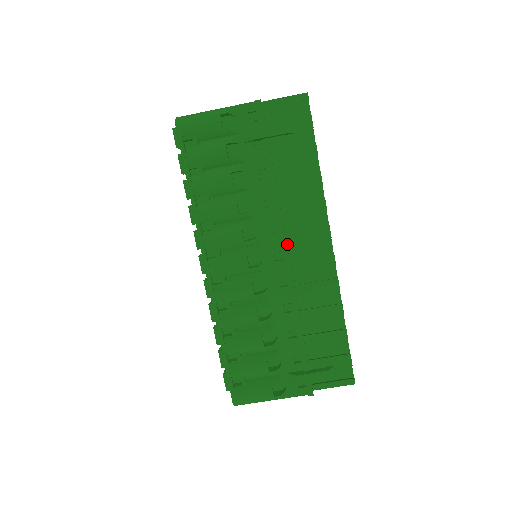
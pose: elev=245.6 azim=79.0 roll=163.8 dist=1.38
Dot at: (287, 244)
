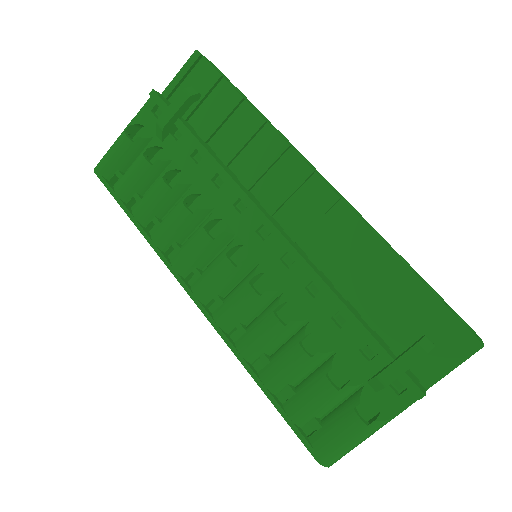
Dot at: (269, 214)
